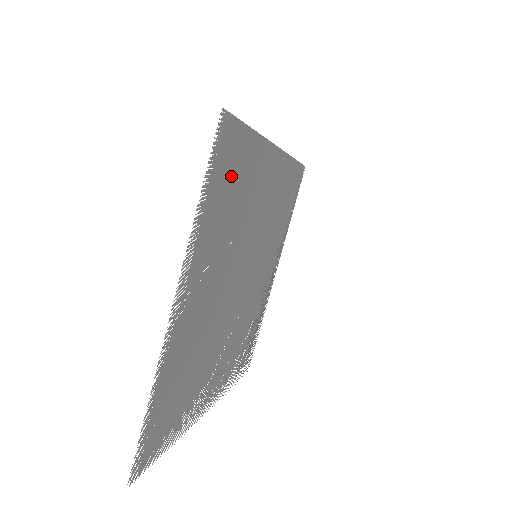
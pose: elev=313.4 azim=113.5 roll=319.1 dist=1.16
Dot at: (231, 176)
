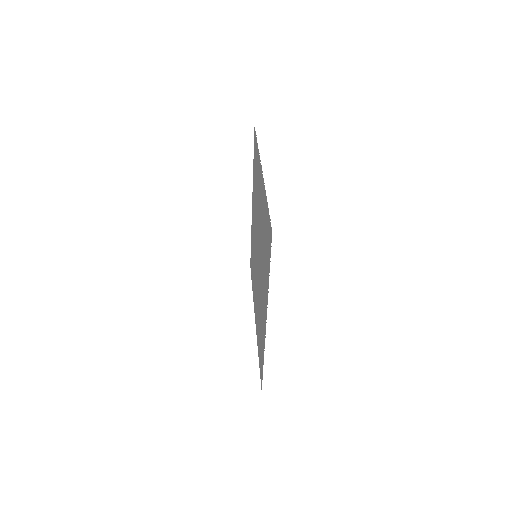
Dot at: (255, 164)
